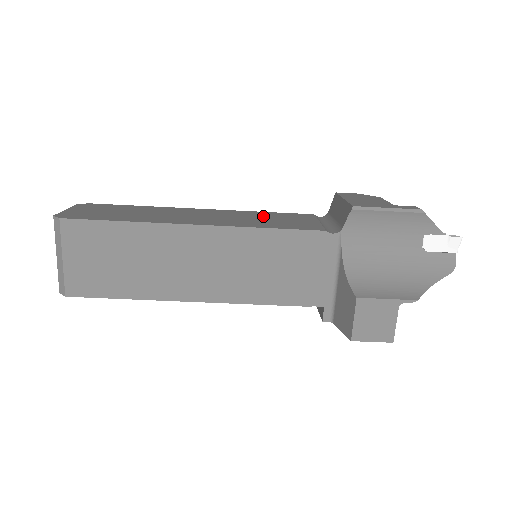
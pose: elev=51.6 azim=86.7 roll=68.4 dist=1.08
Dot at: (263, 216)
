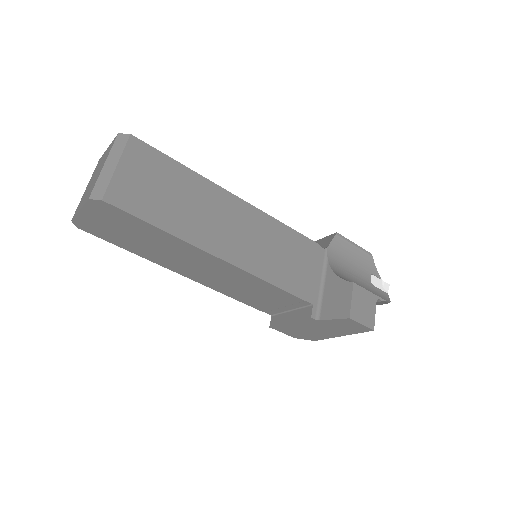
Dot at: occluded
